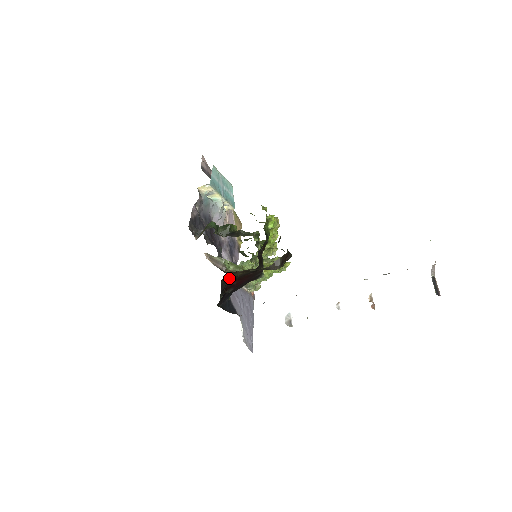
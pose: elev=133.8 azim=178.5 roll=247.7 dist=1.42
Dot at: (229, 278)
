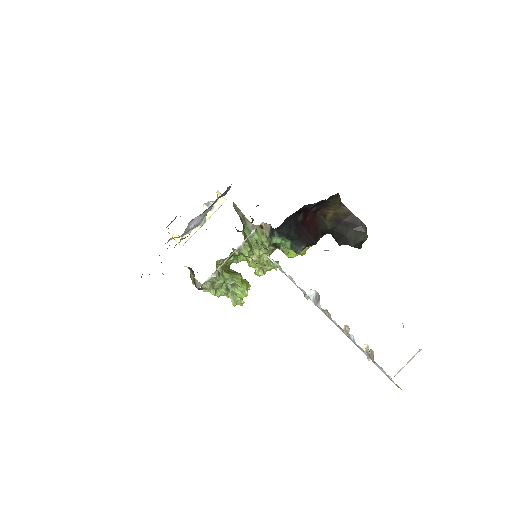
Dot at: (332, 203)
